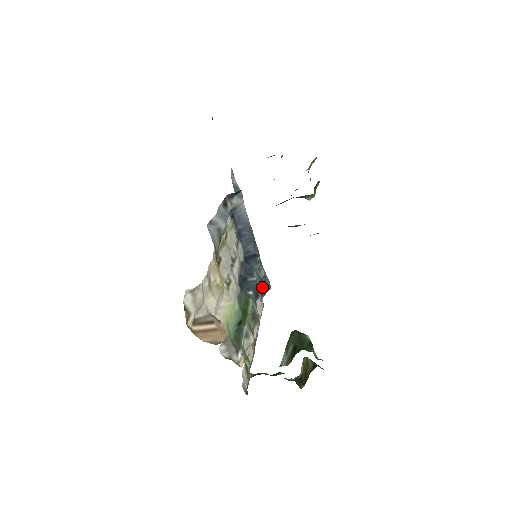
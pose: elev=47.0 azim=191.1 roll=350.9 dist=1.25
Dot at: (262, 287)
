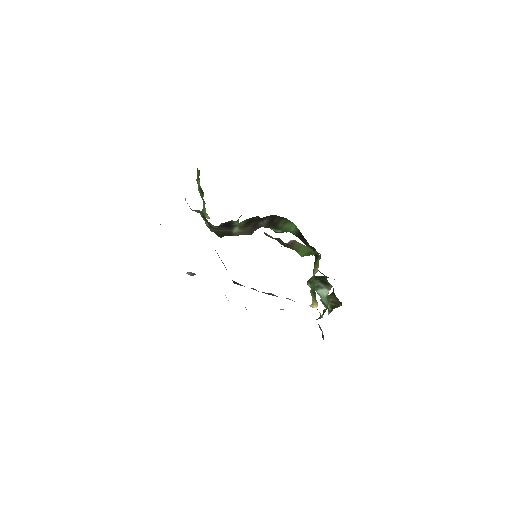
Dot at: (246, 309)
